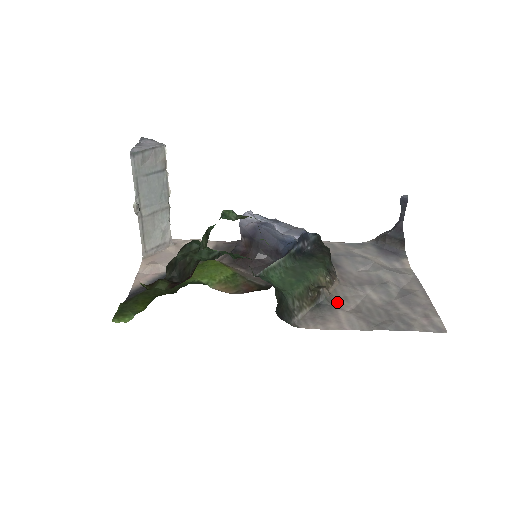
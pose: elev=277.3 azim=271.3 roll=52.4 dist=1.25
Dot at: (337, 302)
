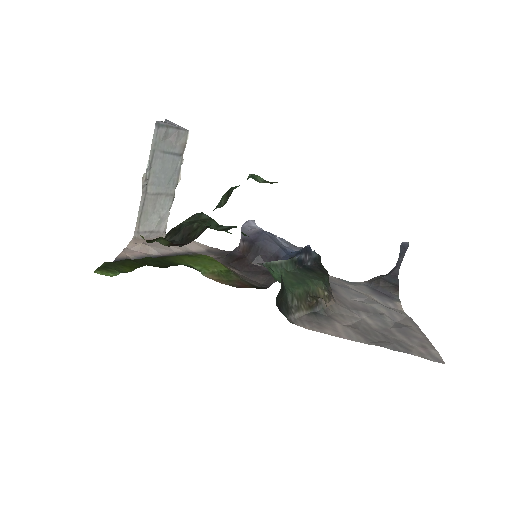
Dot at: (333, 316)
